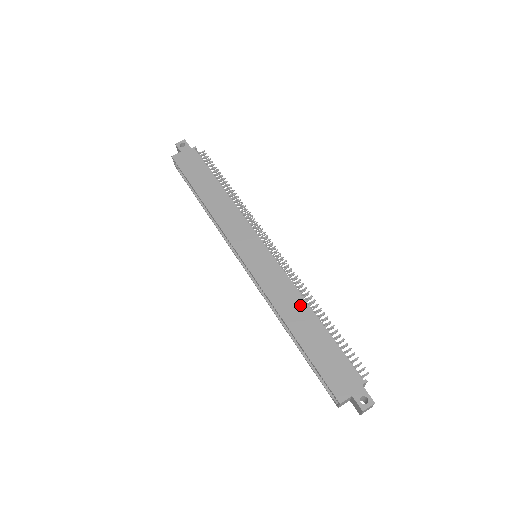
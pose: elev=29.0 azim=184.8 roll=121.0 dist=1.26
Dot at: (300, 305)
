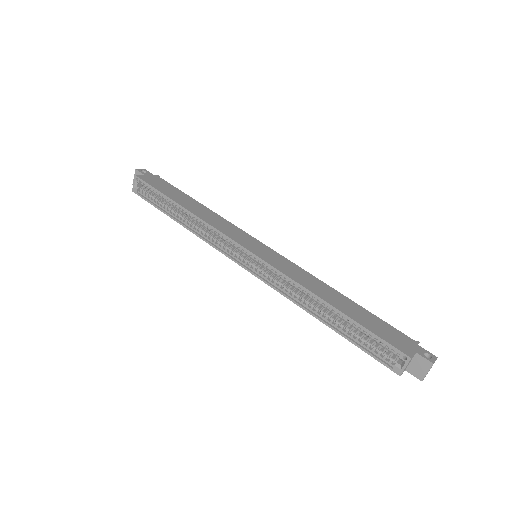
Dot at: (325, 287)
